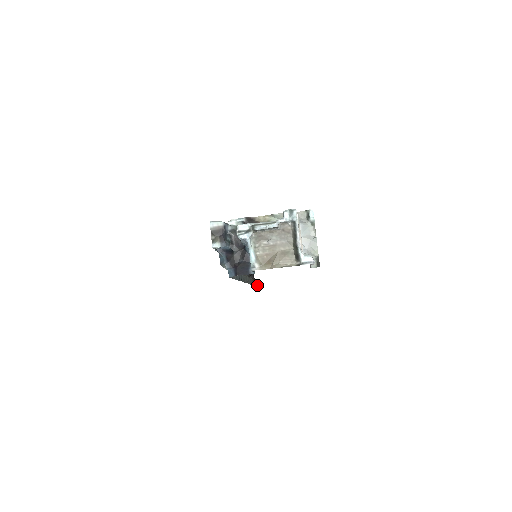
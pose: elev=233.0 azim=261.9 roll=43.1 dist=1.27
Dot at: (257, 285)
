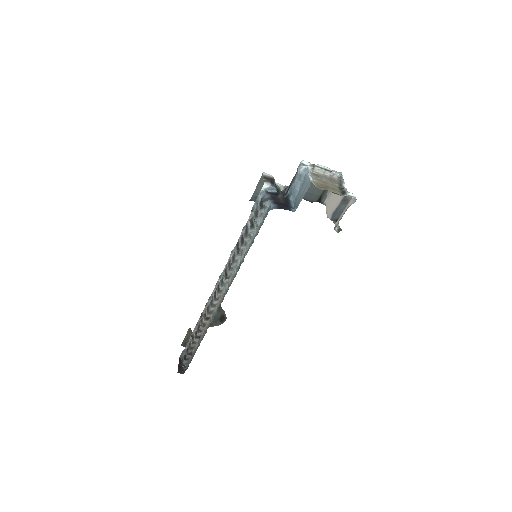
Dot at: (191, 360)
